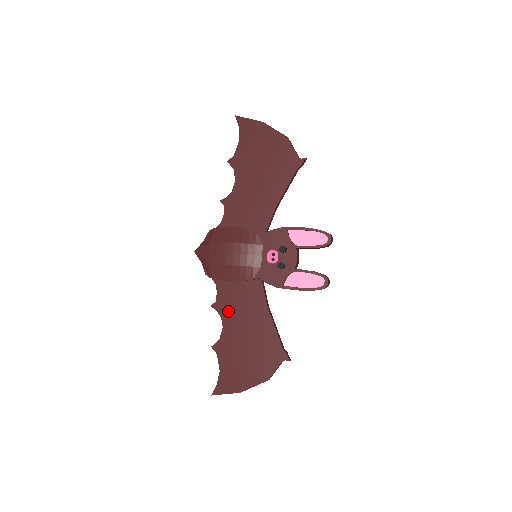
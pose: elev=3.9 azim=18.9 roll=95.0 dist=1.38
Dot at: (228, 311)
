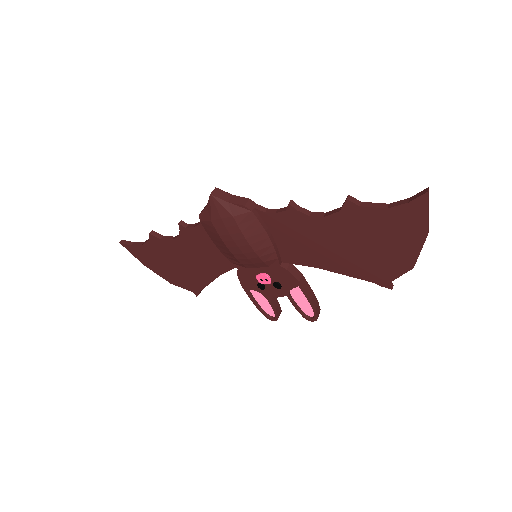
Dot at: (189, 242)
